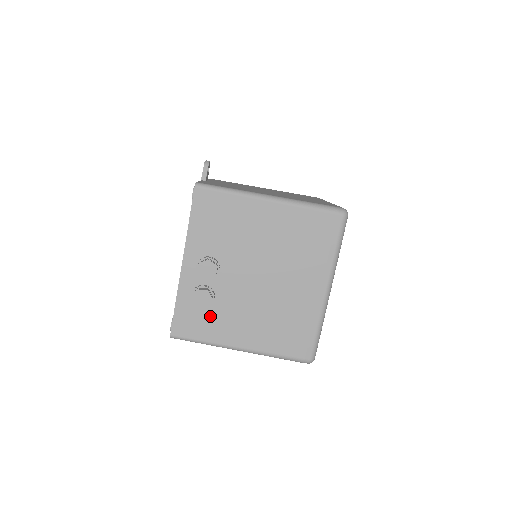
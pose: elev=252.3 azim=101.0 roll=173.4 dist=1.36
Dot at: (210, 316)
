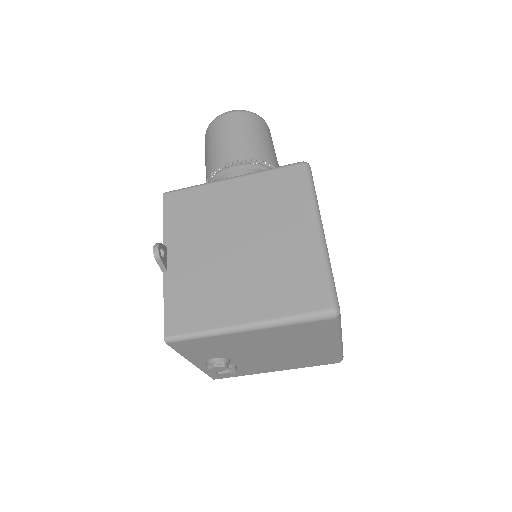
Dot at: (239, 370)
